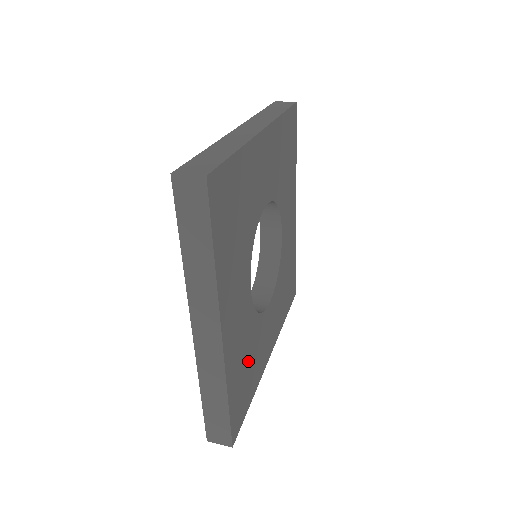
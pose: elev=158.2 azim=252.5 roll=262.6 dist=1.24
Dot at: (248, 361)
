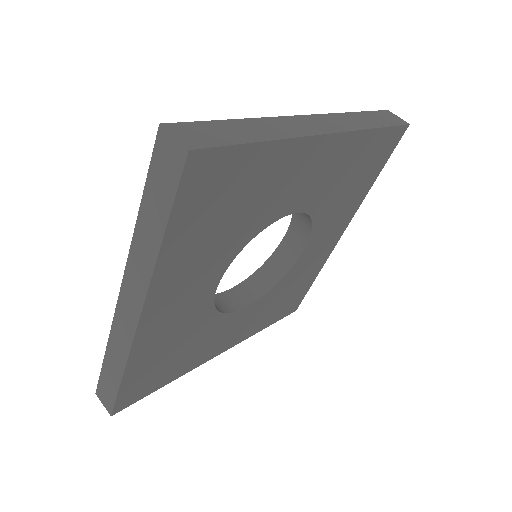
Dot at: (178, 350)
